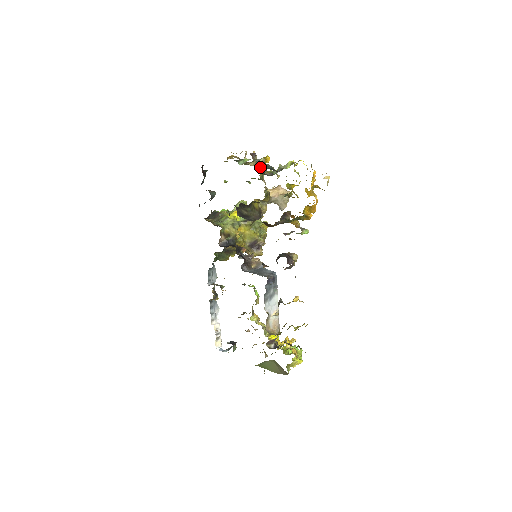
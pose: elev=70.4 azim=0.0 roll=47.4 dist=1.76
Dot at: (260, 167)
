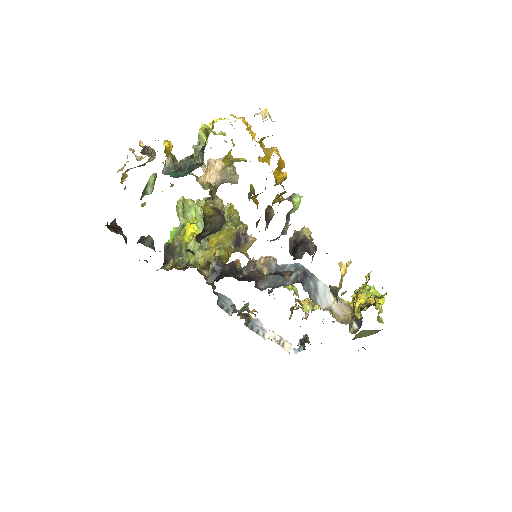
Dot at: occluded
